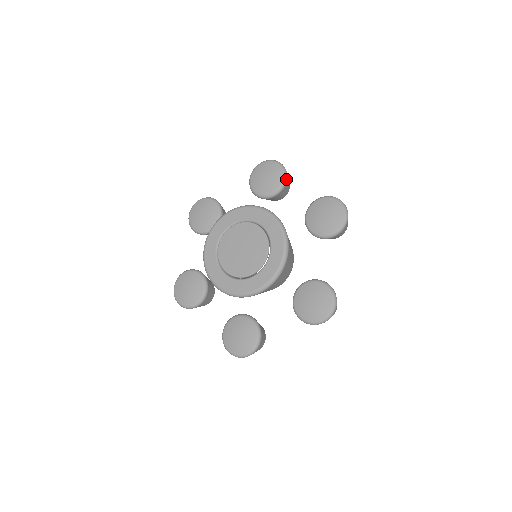
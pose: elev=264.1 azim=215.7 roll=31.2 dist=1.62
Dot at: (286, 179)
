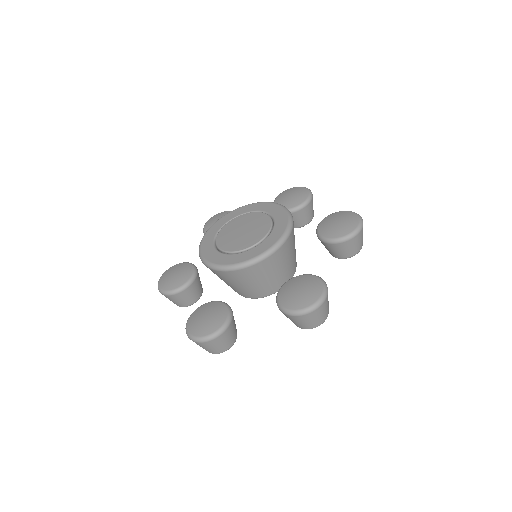
Dot at: (310, 200)
